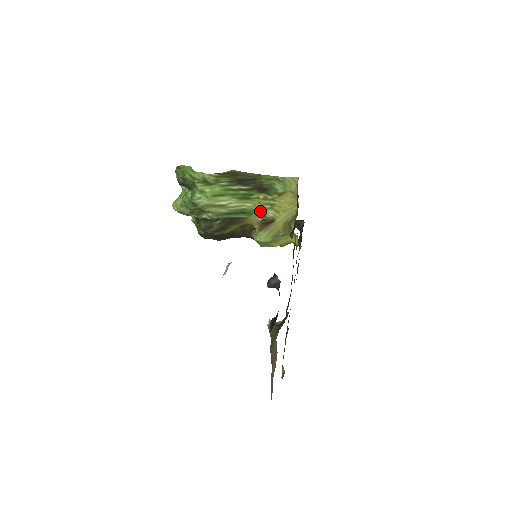
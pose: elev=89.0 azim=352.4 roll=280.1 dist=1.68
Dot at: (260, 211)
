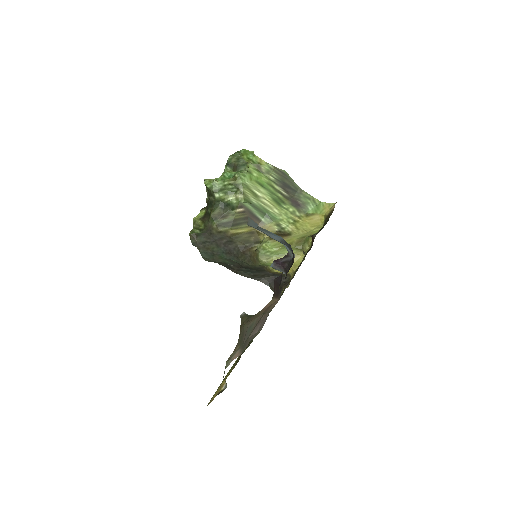
Dot at: (281, 222)
